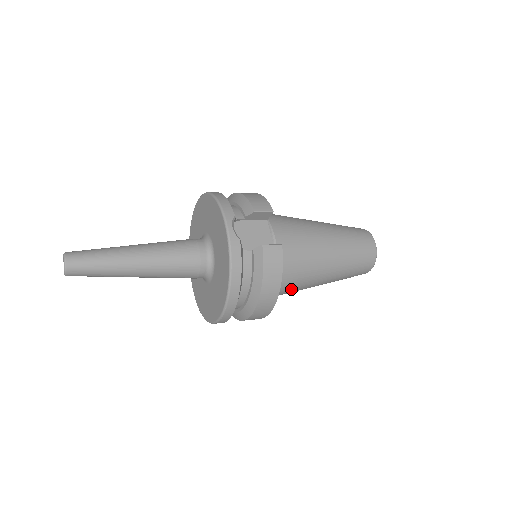
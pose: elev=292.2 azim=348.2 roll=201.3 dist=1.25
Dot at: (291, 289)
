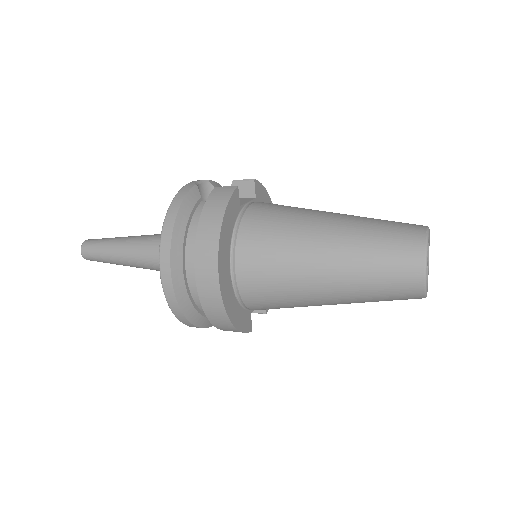
Dot at: (269, 267)
